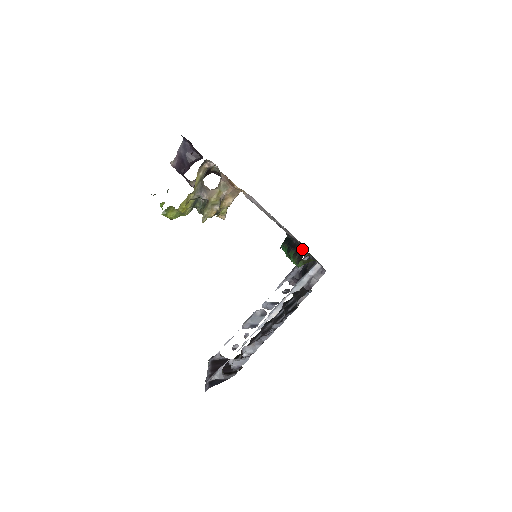
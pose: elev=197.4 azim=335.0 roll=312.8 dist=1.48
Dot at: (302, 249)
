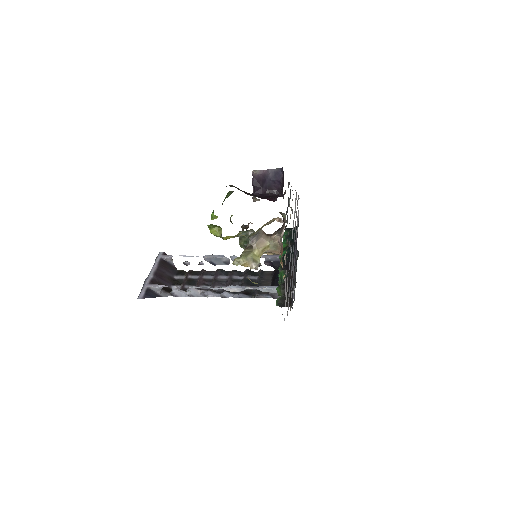
Dot at: occluded
